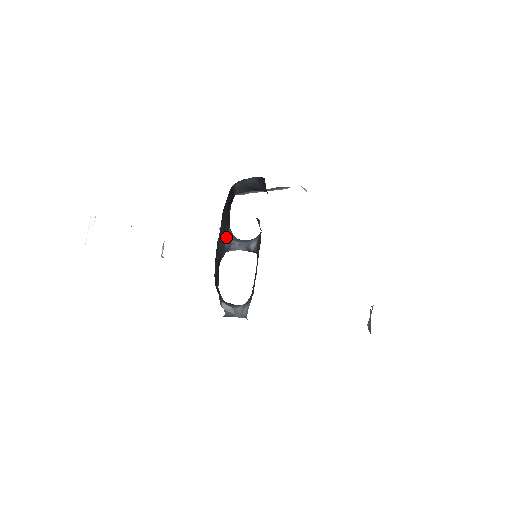
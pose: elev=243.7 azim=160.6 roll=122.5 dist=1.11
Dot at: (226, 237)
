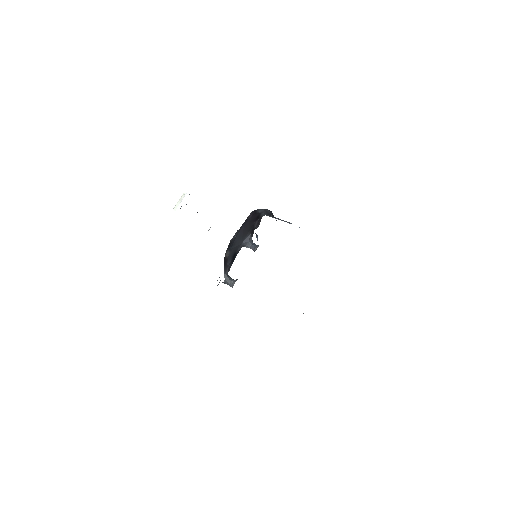
Dot at: (245, 238)
